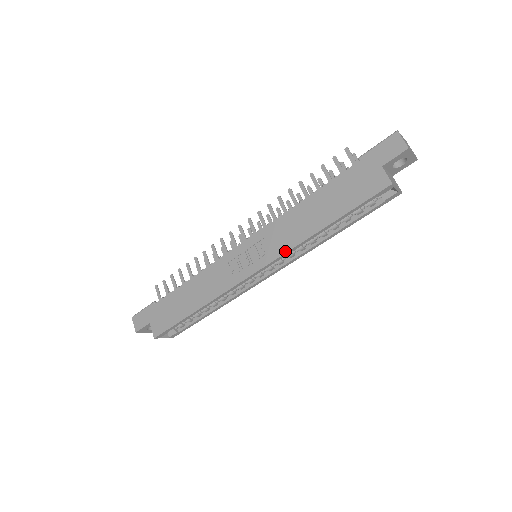
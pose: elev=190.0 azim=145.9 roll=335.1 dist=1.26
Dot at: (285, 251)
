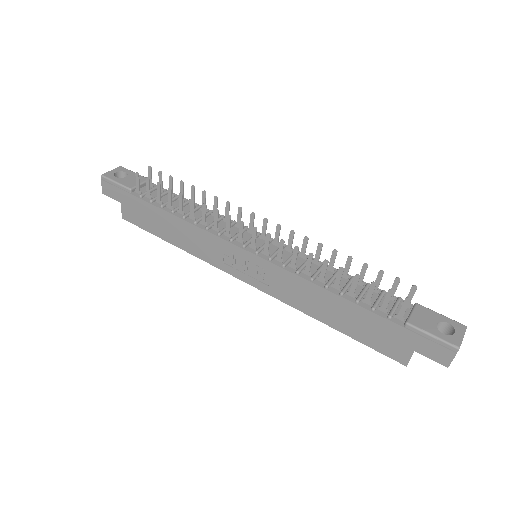
Dot at: (281, 300)
